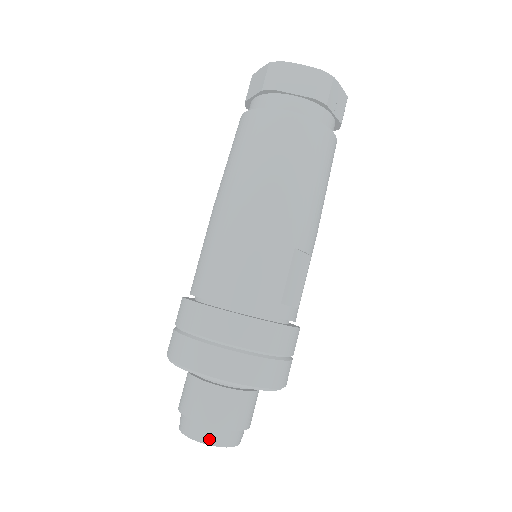
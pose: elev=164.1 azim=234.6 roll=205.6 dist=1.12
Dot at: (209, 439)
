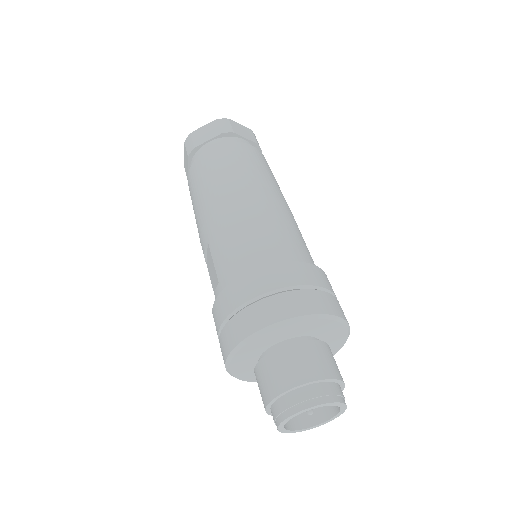
Dot at: (337, 396)
